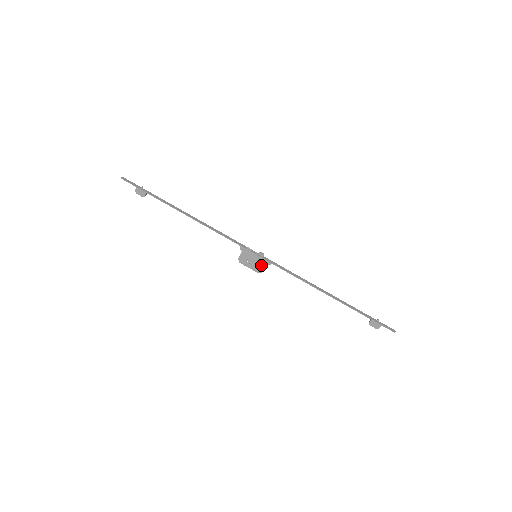
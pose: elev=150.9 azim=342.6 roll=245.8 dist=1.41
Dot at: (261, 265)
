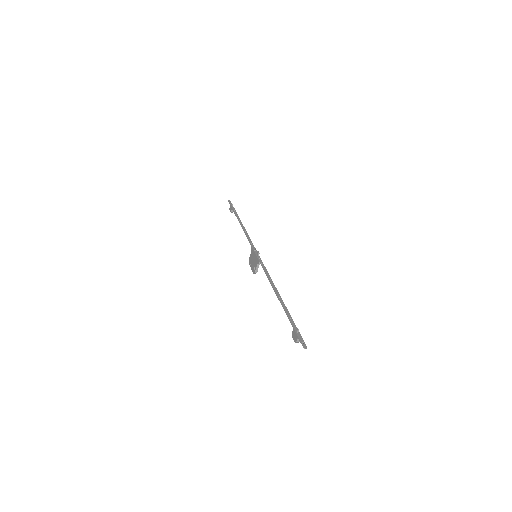
Dot at: (256, 264)
